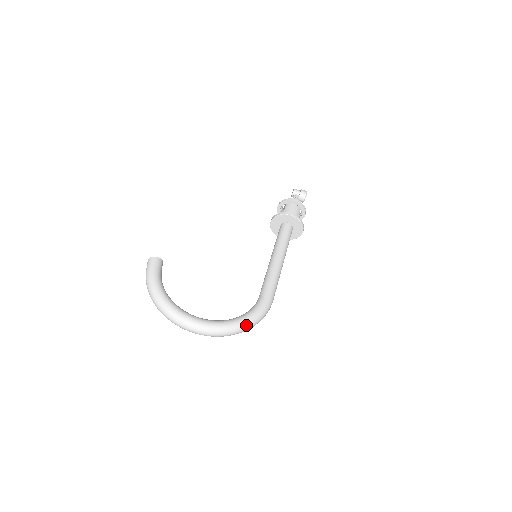
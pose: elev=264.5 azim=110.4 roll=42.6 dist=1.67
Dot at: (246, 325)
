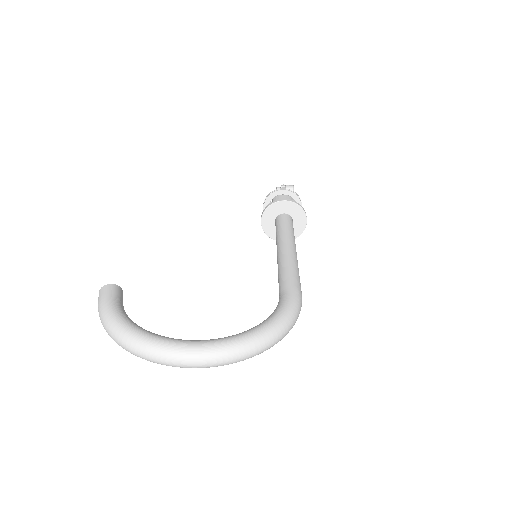
Dot at: (274, 331)
